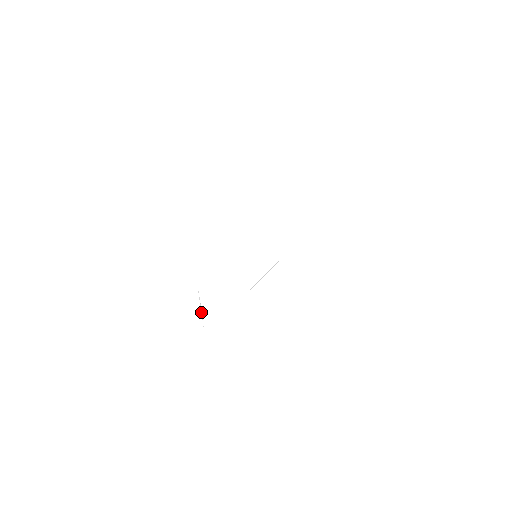
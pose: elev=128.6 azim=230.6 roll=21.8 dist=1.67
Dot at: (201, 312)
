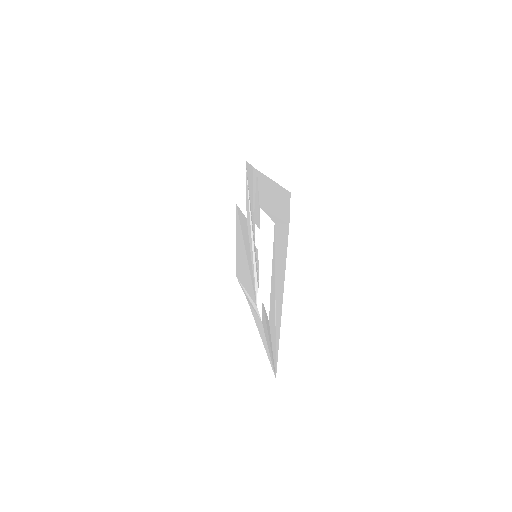
Dot at: (282, 307)
